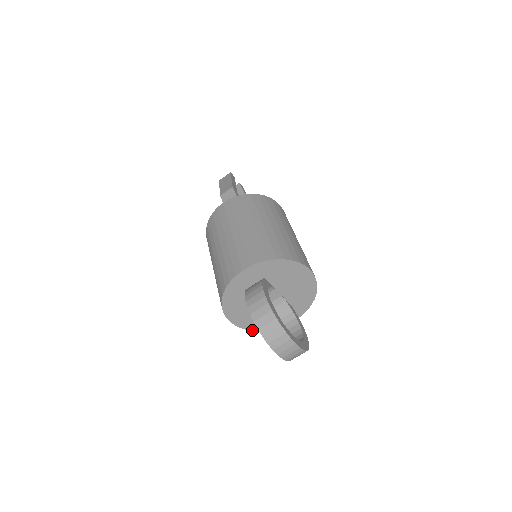
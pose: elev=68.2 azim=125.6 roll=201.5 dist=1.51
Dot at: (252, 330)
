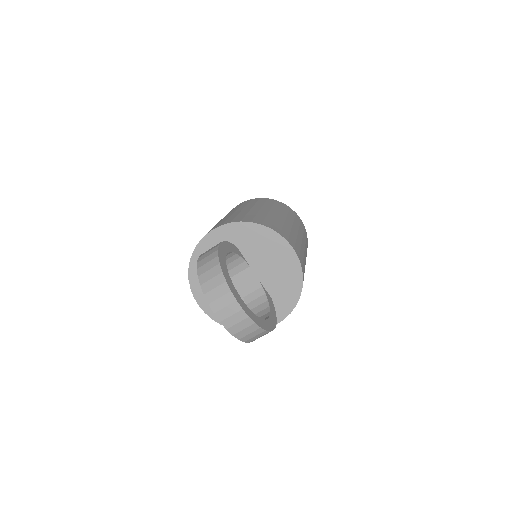
Dot at: occluded
